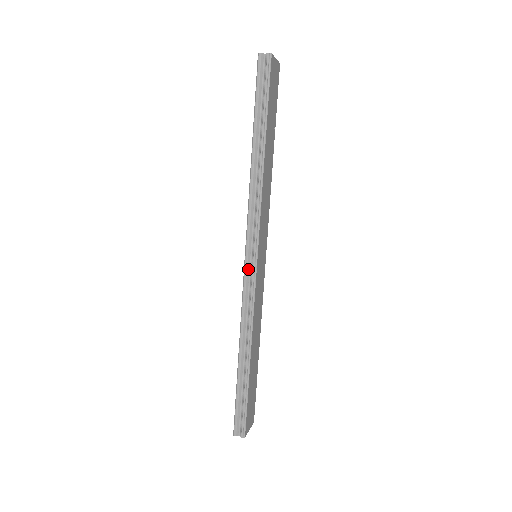
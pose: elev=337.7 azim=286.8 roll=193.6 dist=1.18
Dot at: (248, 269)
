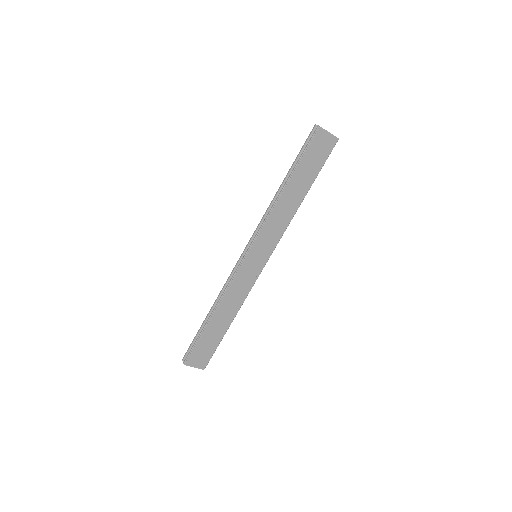
Dot at: (242, 258)
